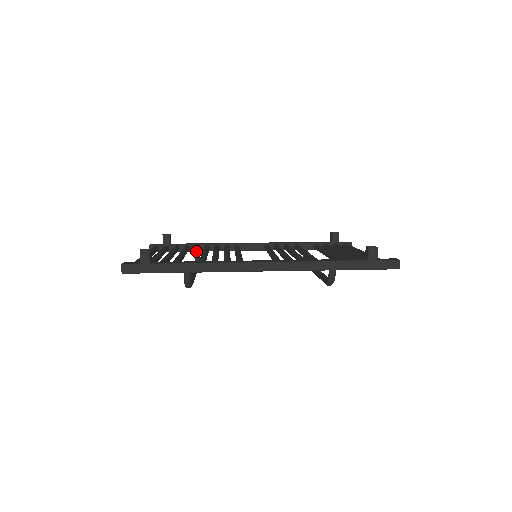
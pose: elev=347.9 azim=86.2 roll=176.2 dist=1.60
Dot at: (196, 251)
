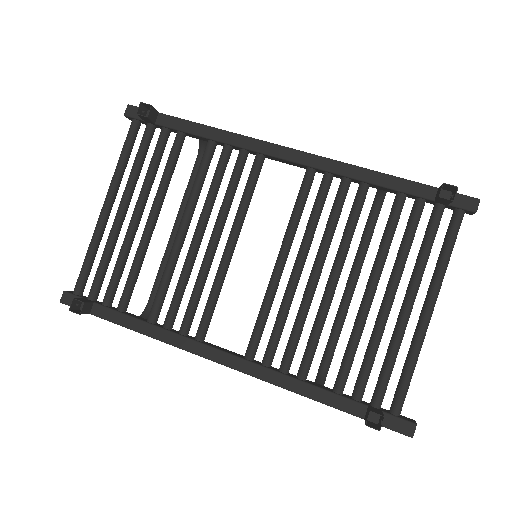
Dot at: (197, 138)
